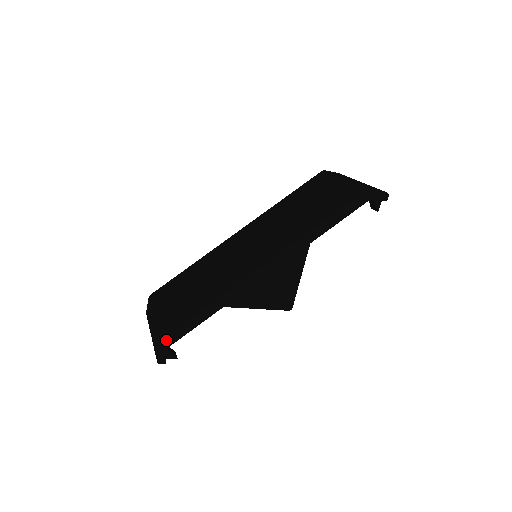
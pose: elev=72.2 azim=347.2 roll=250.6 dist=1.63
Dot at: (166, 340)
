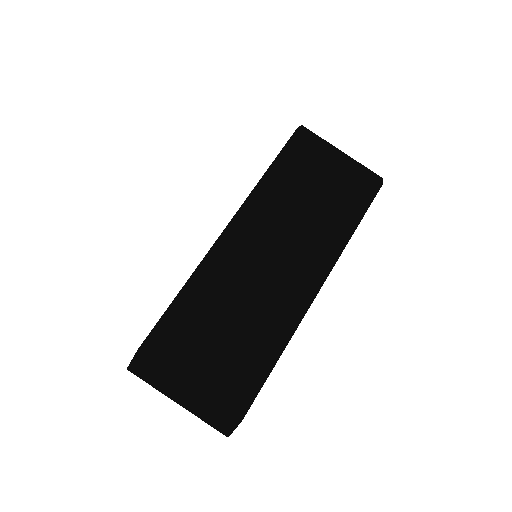
Dot at: (244, 415)
